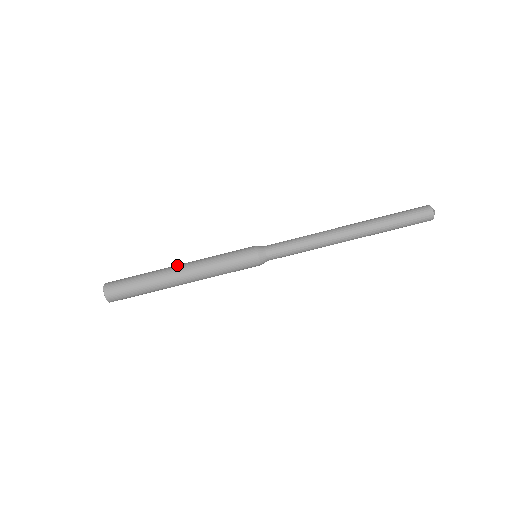
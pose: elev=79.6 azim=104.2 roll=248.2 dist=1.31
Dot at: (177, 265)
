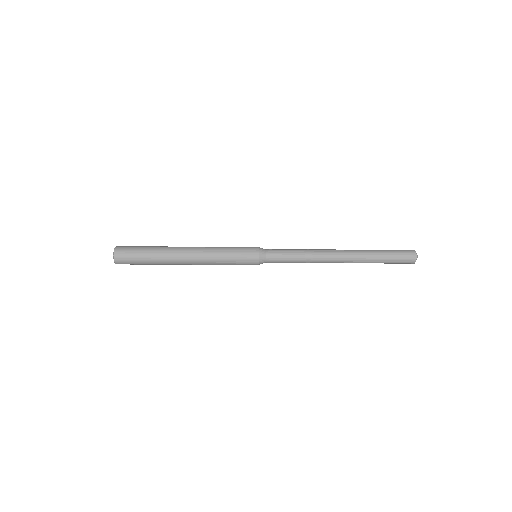
Dot at: (184, 253)
